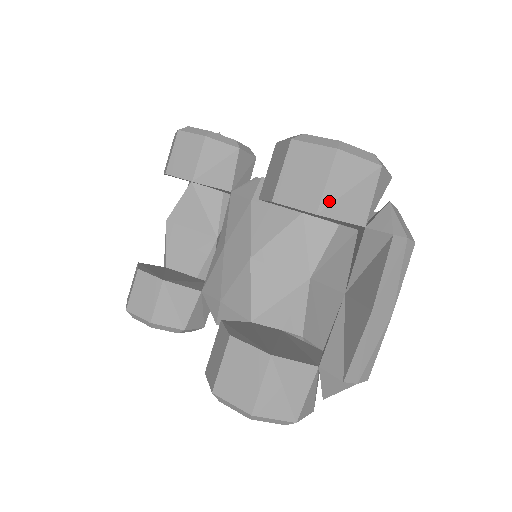
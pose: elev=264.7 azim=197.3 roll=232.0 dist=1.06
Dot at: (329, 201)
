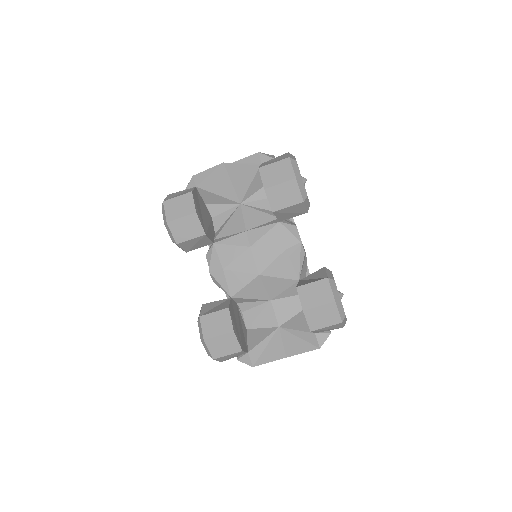
Dot at: (319, 330)
